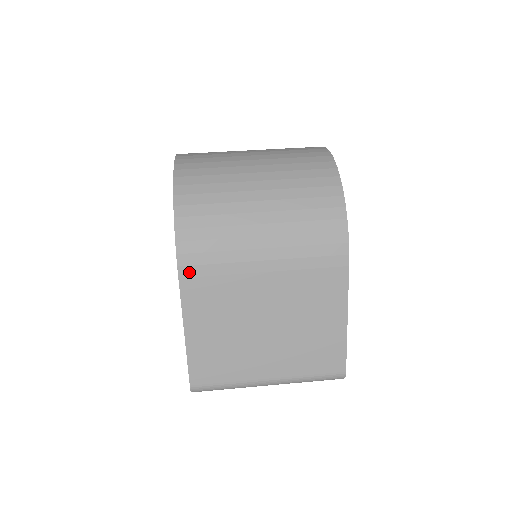
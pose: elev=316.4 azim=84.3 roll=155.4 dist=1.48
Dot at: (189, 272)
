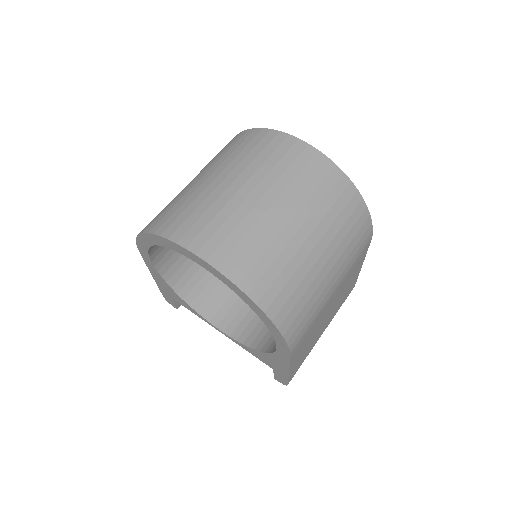
Dot at: (296, 347)
